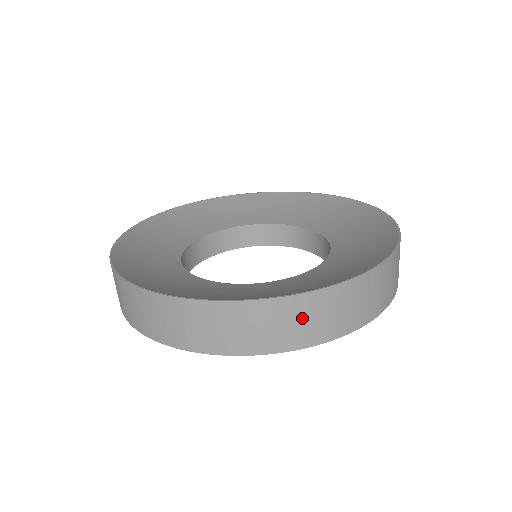
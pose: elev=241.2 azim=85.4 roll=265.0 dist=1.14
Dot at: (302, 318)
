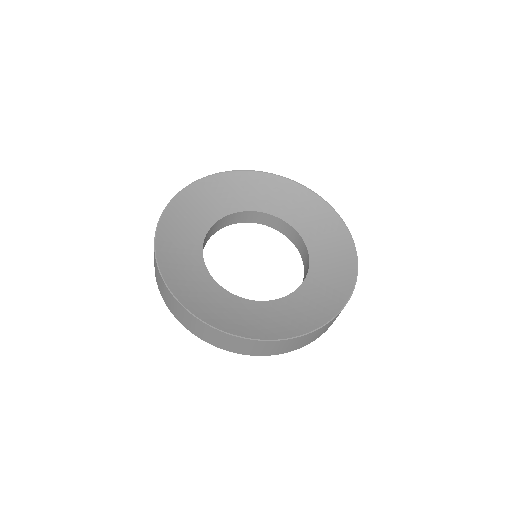
Dot at: (259, 347)
